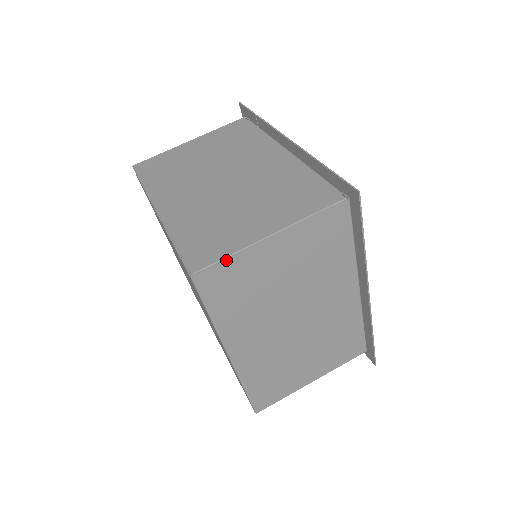
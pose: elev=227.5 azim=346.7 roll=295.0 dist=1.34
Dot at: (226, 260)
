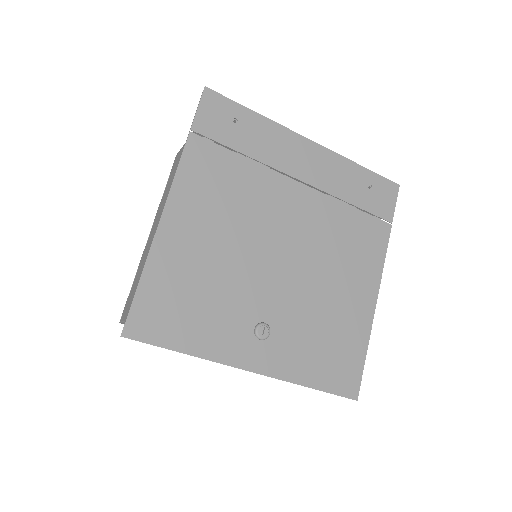
Dot at: occluded
